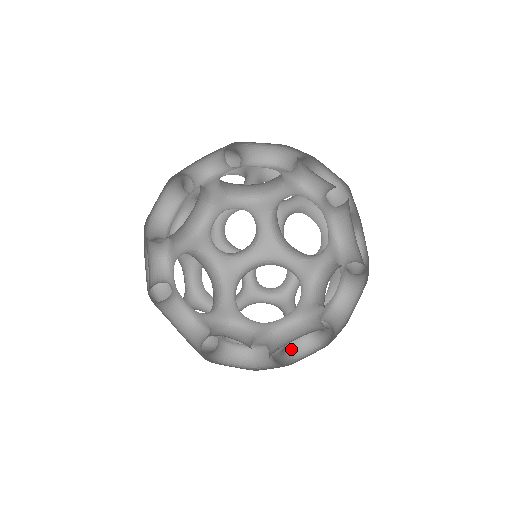
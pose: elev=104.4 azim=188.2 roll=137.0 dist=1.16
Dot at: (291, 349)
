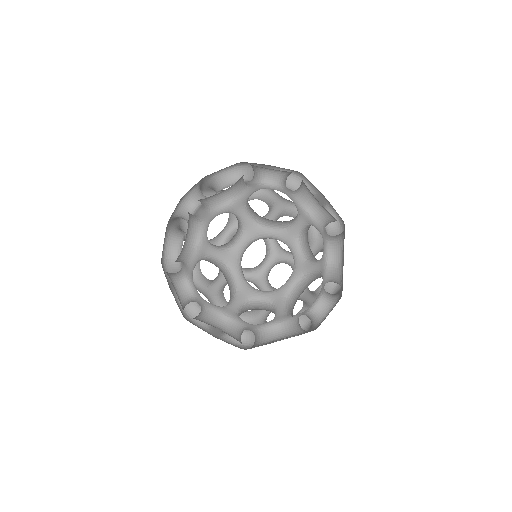
Dot at: (327, 301)
